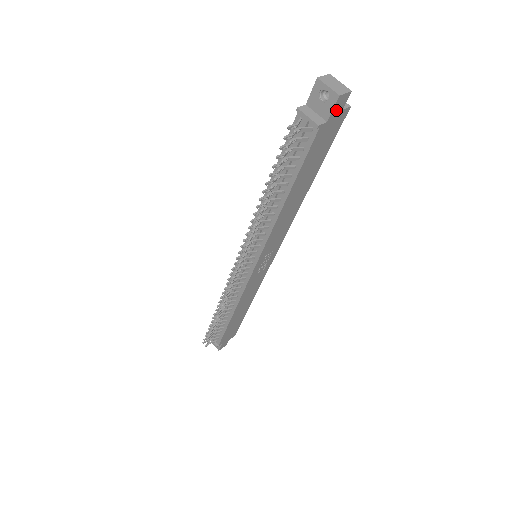
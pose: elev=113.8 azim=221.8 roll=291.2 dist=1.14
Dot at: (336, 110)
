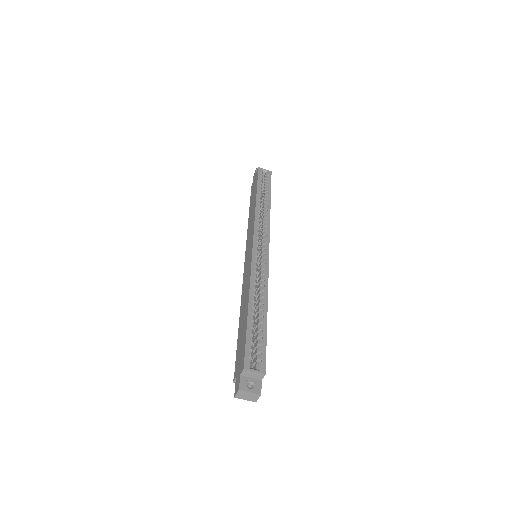
Dot at: occluded
